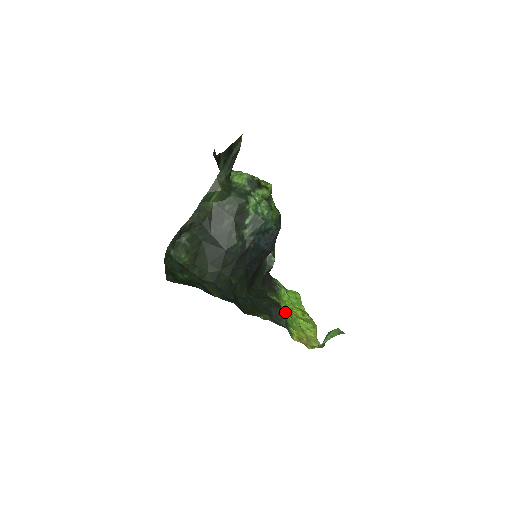
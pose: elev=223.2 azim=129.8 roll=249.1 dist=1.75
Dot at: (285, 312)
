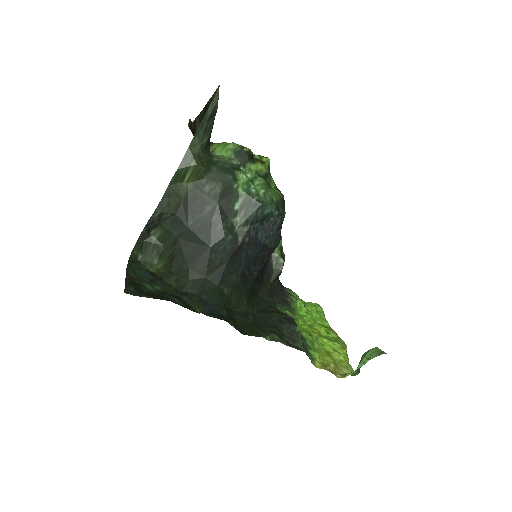
Dot at: (302, 330)
